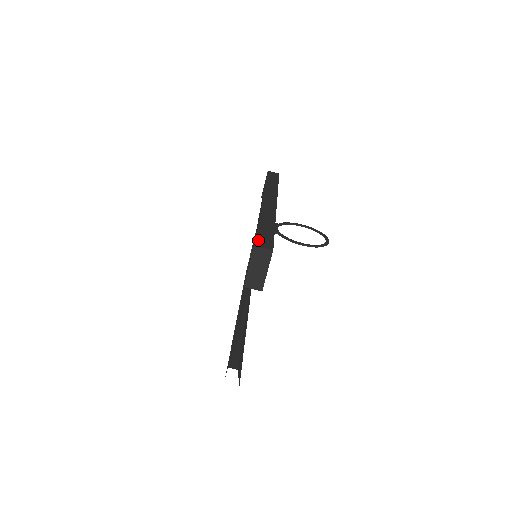
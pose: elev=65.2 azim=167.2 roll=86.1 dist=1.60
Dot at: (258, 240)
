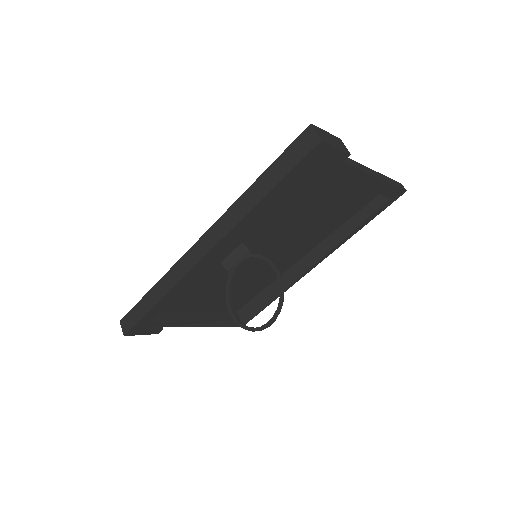
Dot at: (126, 317)
